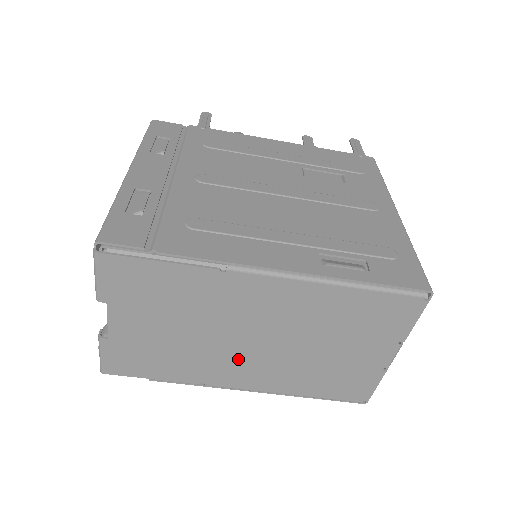
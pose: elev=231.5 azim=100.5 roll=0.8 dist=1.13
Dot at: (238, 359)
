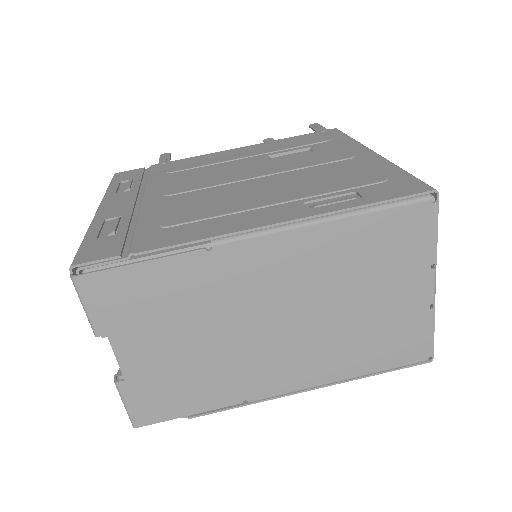
Dot at: (270, 354)
